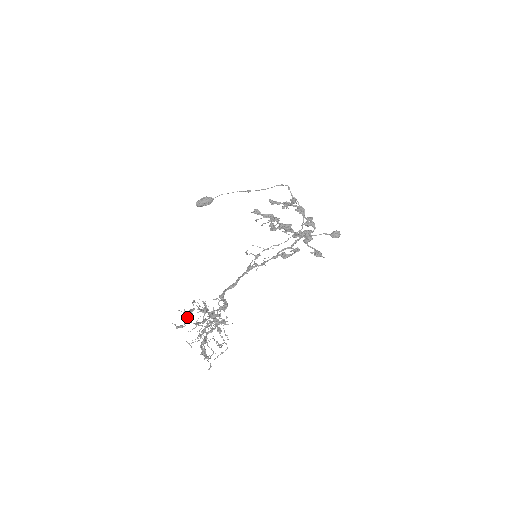
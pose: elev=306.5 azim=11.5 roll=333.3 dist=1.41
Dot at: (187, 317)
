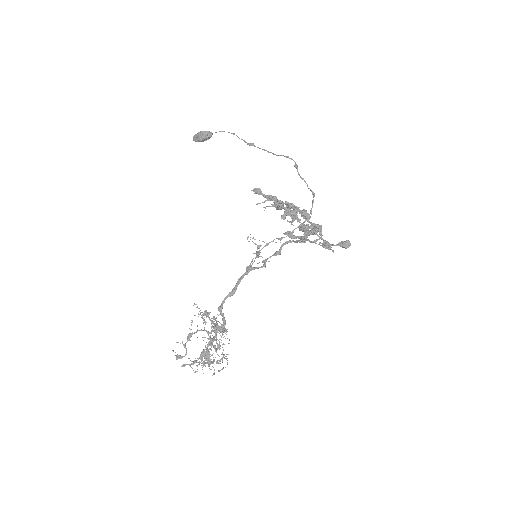
Dot at: (186, 348)
